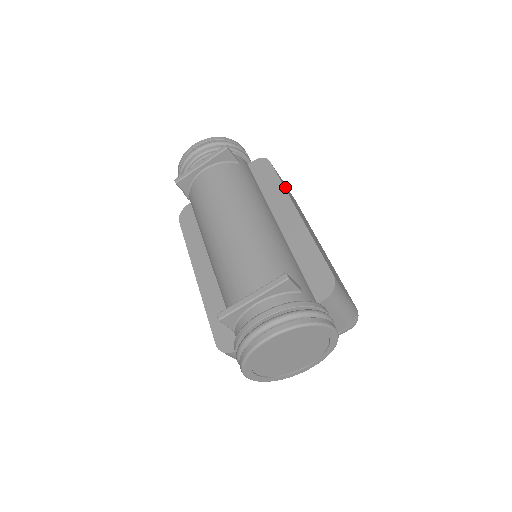
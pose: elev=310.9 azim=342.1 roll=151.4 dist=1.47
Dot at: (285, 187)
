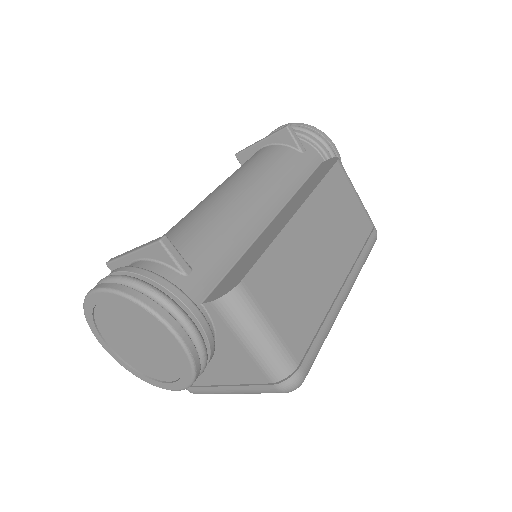
Dot at: (332, 192)
